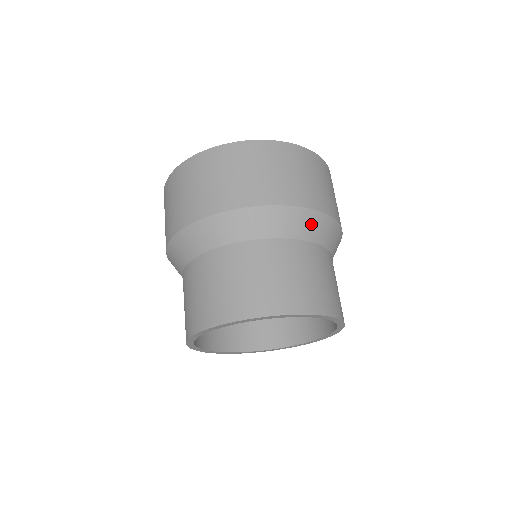
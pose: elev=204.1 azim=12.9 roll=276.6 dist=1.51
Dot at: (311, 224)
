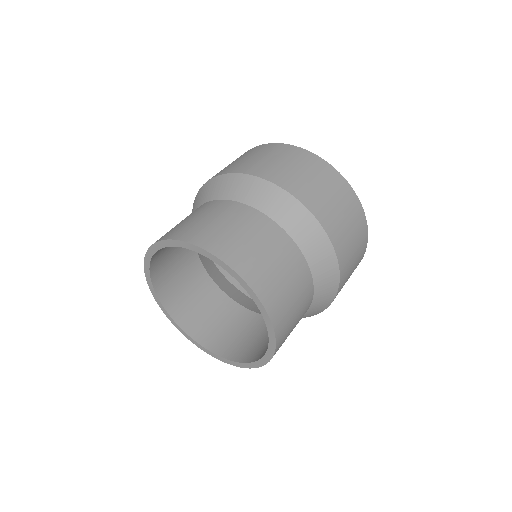
Dot at: (246, 187)
